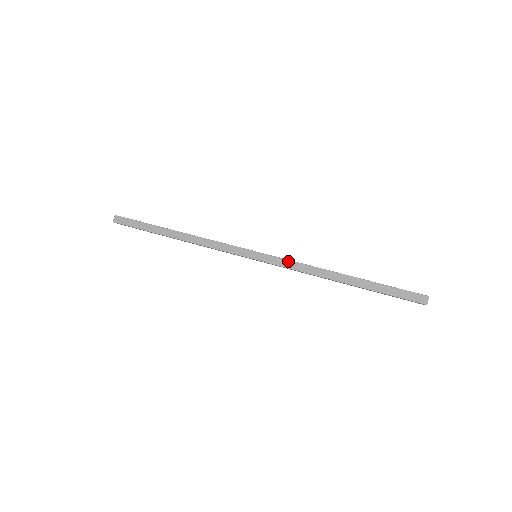
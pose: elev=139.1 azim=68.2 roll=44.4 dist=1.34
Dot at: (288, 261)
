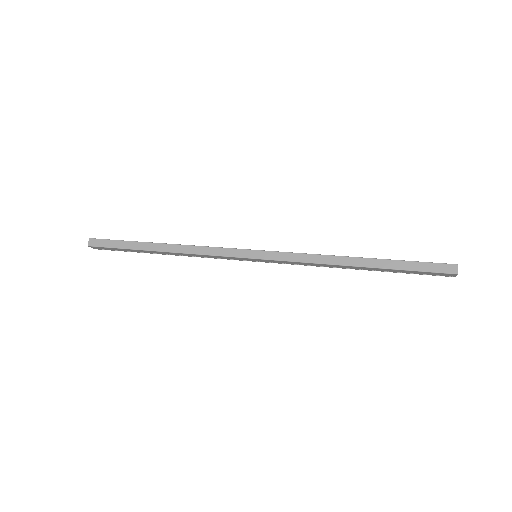
Dot at: (293, 254)
